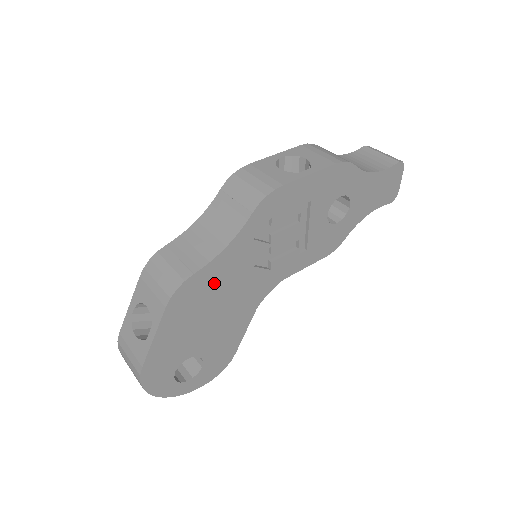
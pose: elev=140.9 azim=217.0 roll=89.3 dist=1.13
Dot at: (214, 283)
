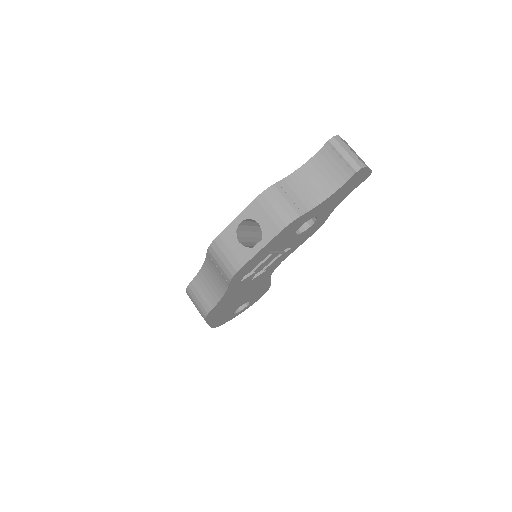
Dot at: (228, 300)
